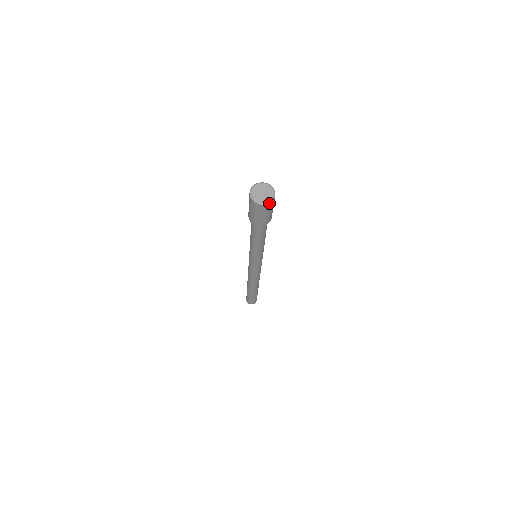
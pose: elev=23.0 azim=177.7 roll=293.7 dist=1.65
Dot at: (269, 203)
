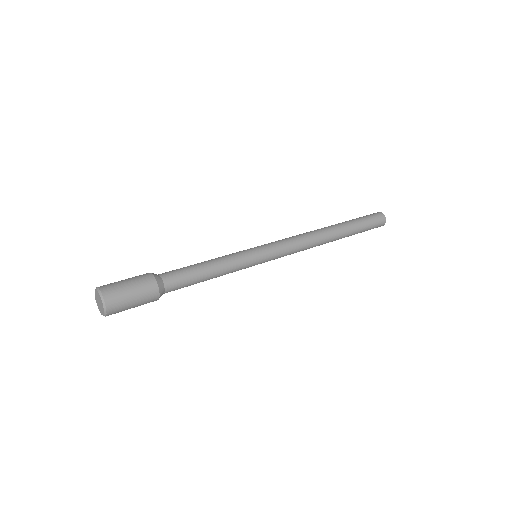
Dot at: occluded
